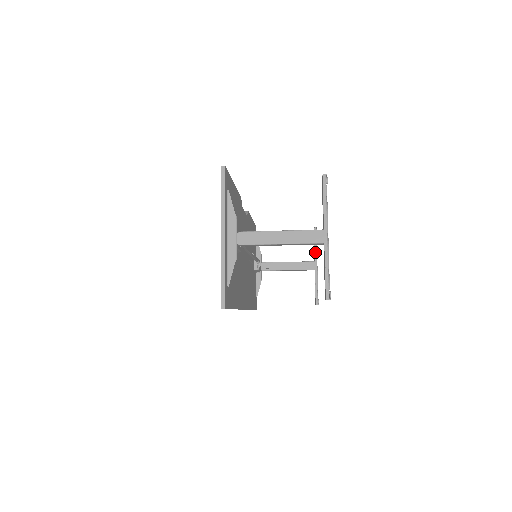
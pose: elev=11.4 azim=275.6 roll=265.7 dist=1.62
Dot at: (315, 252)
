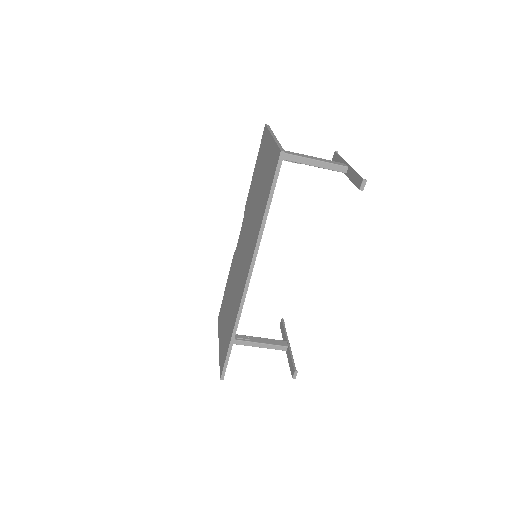
Dot at: (286, 334)
